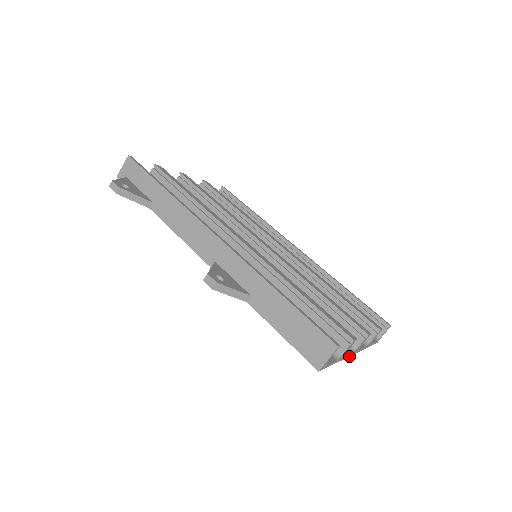
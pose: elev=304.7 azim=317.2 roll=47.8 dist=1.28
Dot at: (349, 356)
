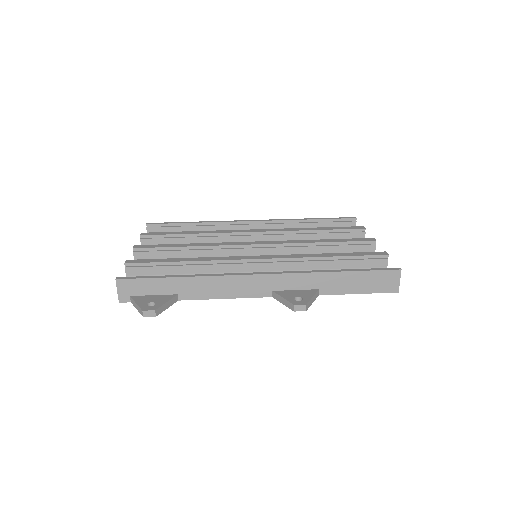
Dot at: occluded
